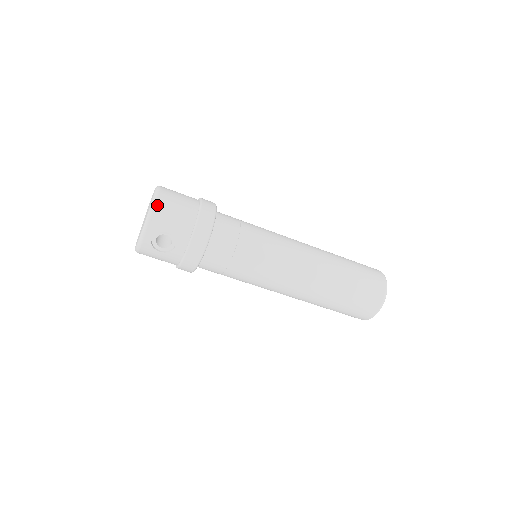
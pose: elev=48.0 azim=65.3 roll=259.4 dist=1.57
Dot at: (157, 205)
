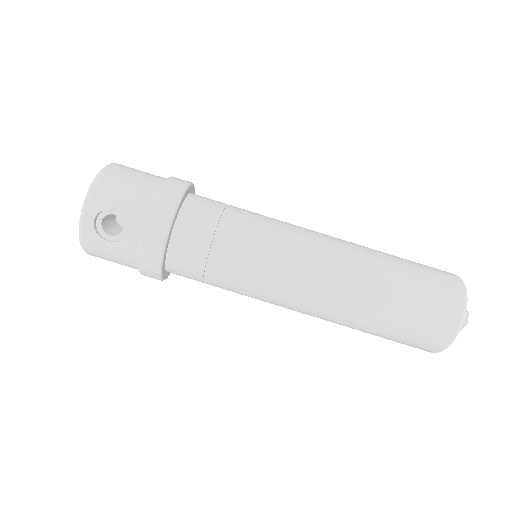
Dot at: (103, 175)
